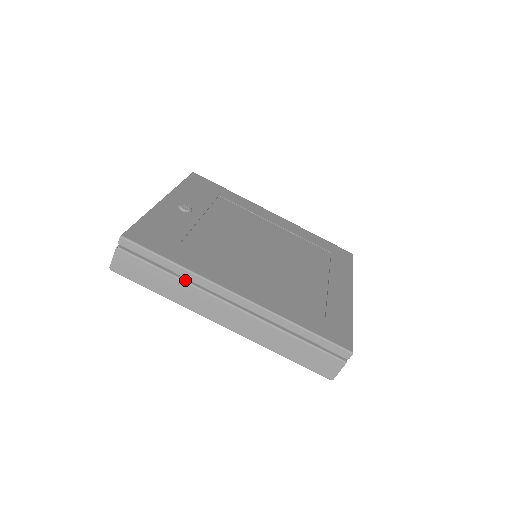
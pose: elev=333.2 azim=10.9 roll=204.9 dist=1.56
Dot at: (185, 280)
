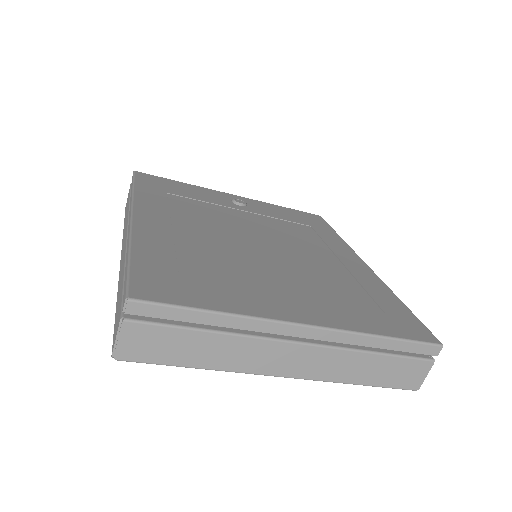
Dot at: occluded
